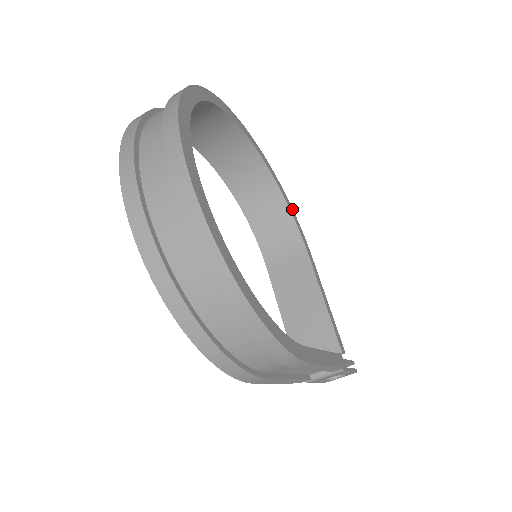
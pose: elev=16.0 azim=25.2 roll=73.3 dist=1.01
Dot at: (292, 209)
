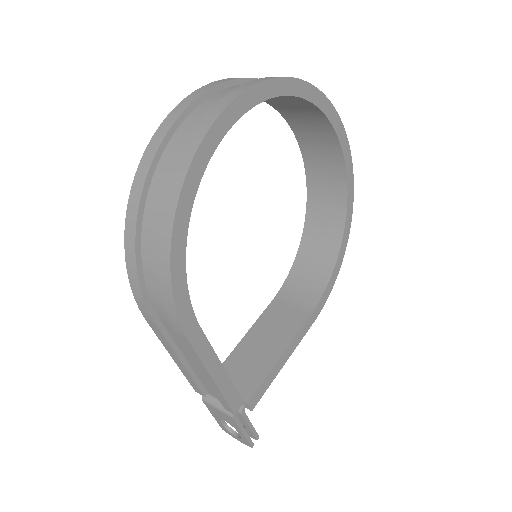
Dot at: (336, 276)
